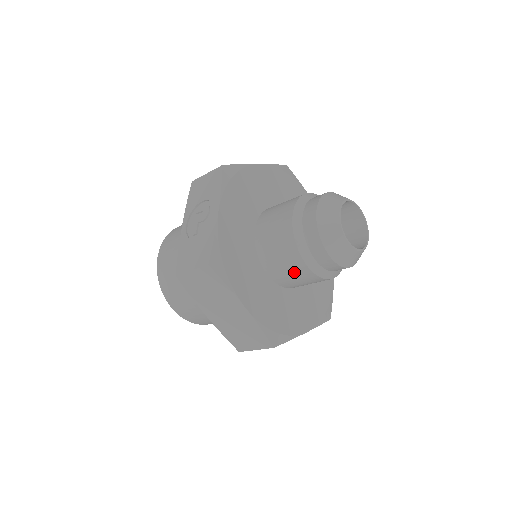
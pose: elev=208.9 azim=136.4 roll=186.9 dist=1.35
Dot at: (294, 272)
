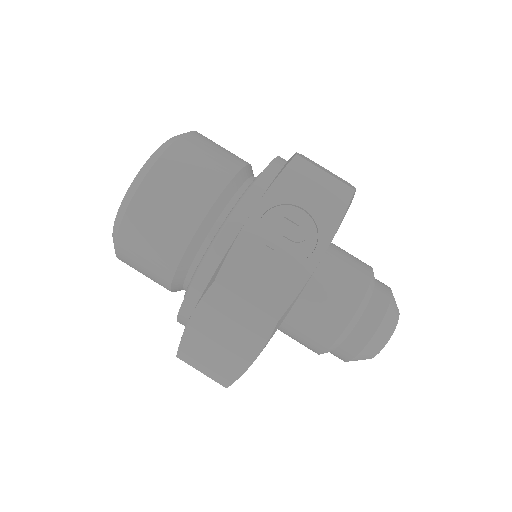
Dot at: (307, 339)
